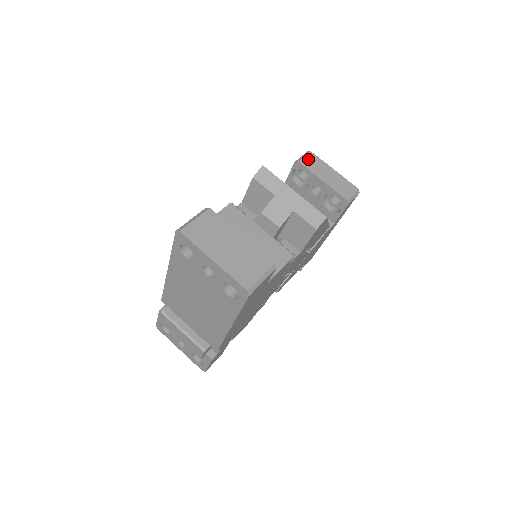
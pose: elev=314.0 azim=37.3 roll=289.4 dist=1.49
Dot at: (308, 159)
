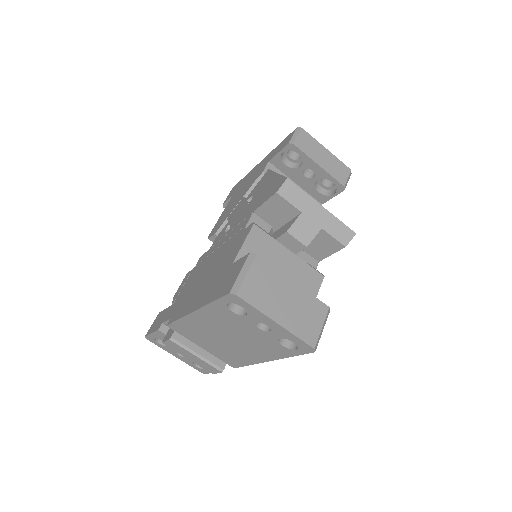
Dot at: (301, 139)
